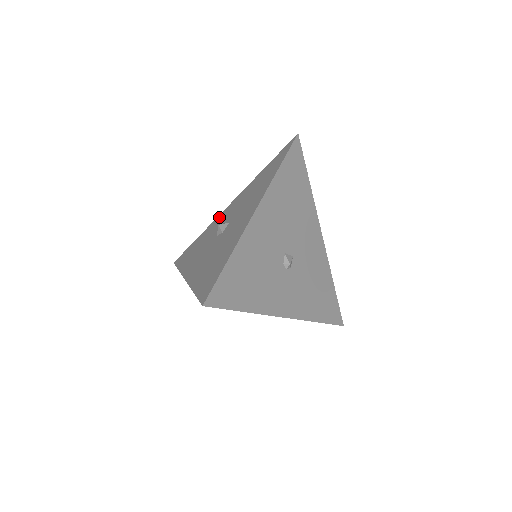
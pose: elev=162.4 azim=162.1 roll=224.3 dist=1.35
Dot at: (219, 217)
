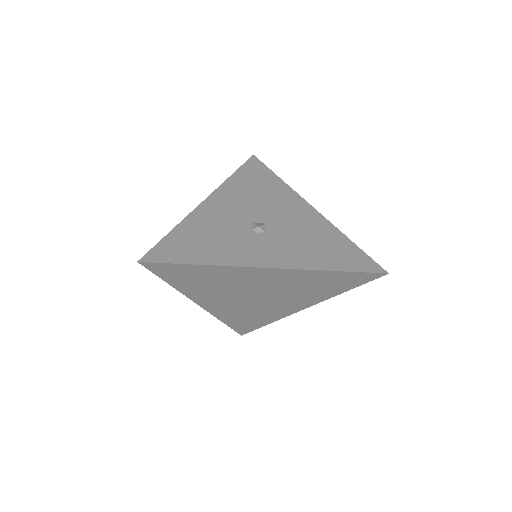
Dot at: occluded
